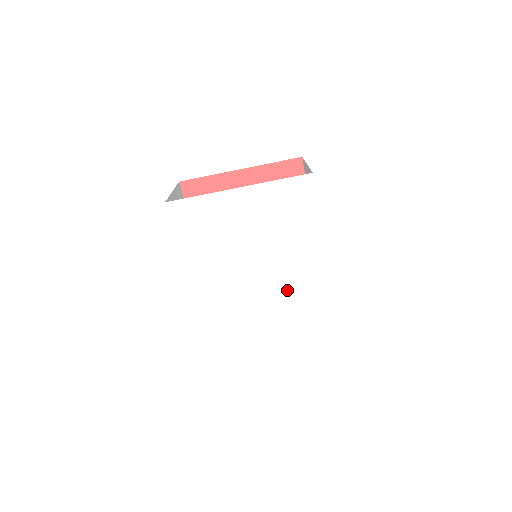
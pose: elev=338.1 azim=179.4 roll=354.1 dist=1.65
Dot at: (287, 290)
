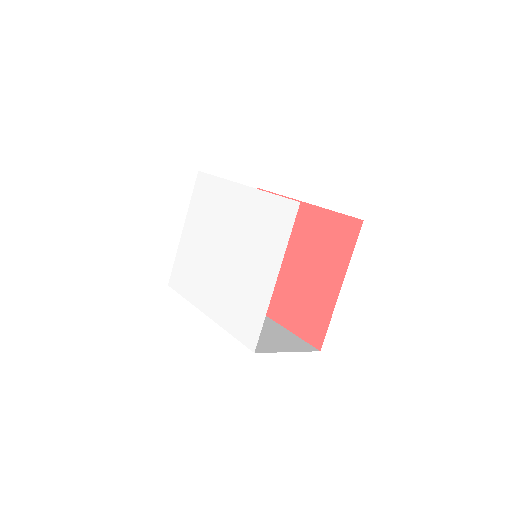
Dot at: (244, 232)
